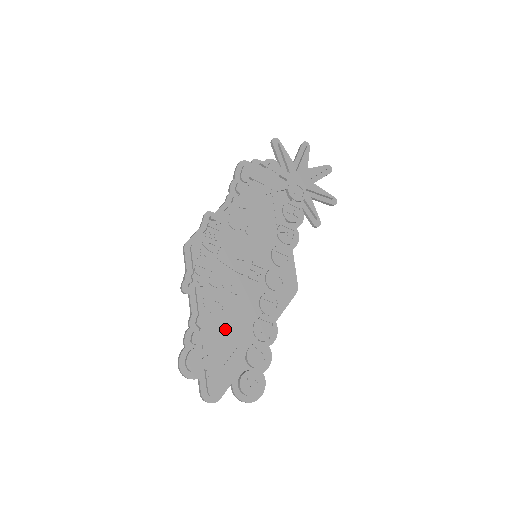
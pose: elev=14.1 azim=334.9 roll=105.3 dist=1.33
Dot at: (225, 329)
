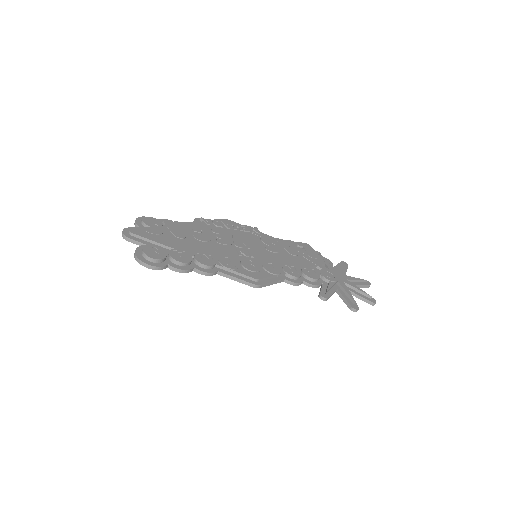
Dot at: (187, 237)
